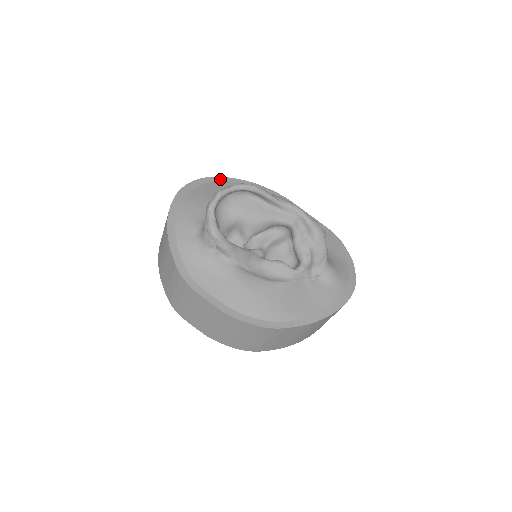
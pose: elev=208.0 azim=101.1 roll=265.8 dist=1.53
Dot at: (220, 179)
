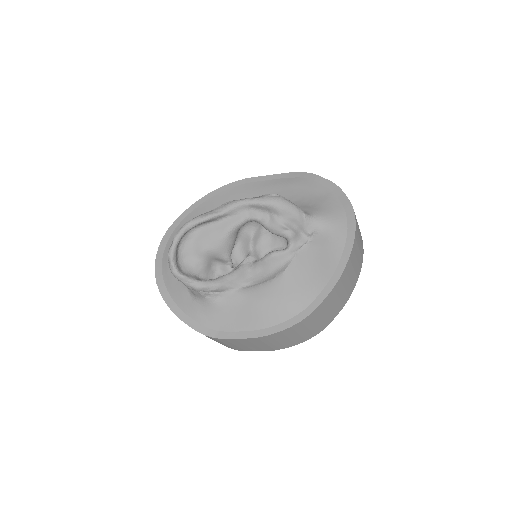
Dot at: (178, 221)
